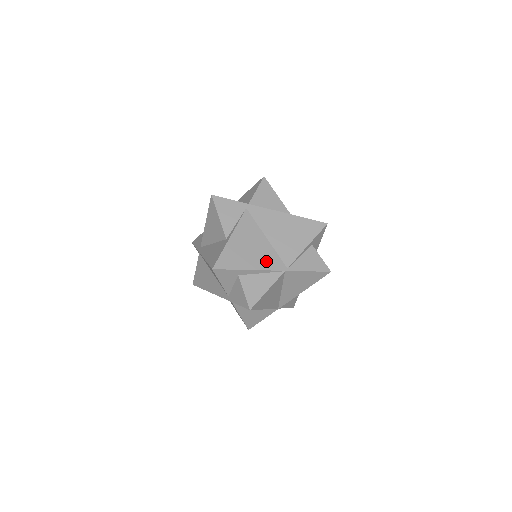
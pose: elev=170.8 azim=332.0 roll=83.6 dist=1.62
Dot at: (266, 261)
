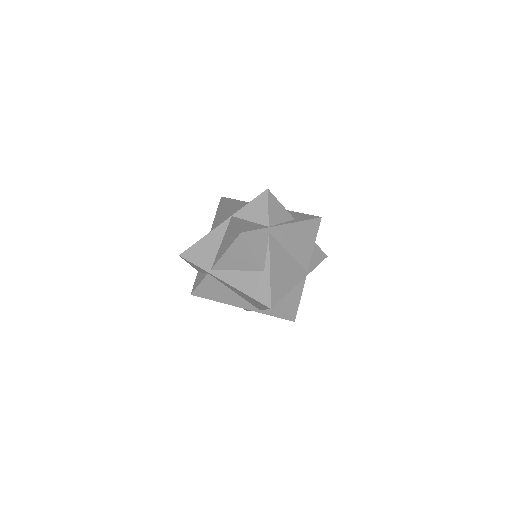
Dot at: (295, 276)
